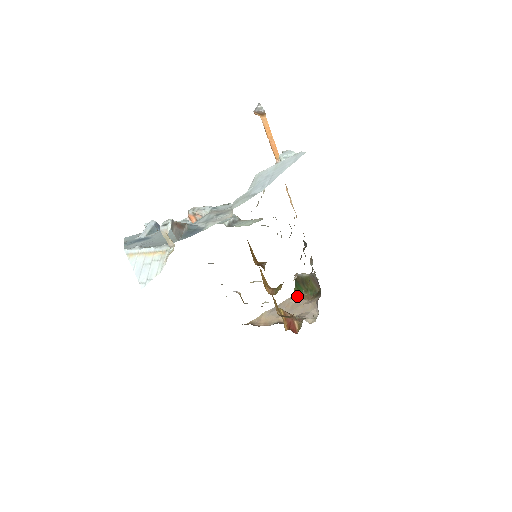
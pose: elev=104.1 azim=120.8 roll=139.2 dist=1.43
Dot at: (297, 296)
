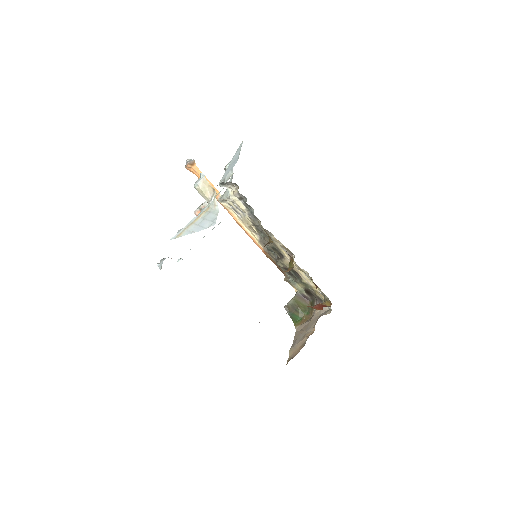
Dot at: (300, 325)
